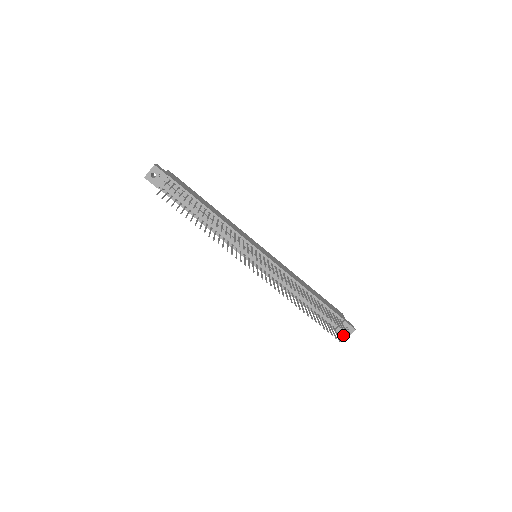
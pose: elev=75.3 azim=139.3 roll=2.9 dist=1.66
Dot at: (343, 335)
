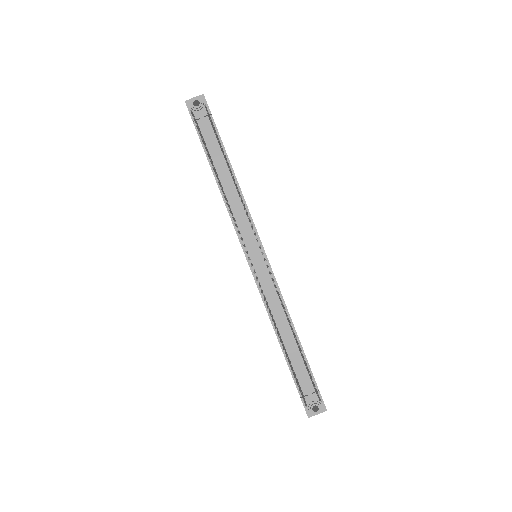
Dot at: (309, 409)
